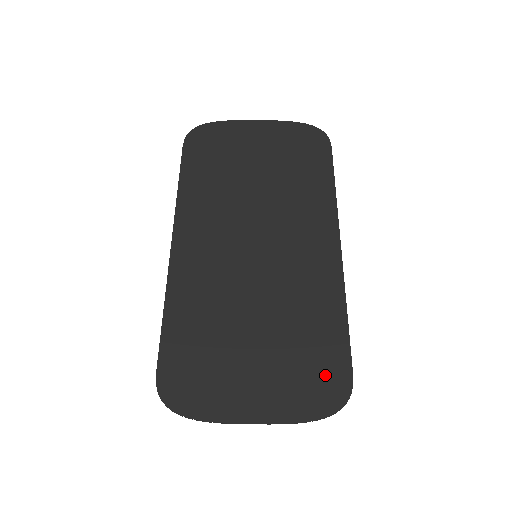
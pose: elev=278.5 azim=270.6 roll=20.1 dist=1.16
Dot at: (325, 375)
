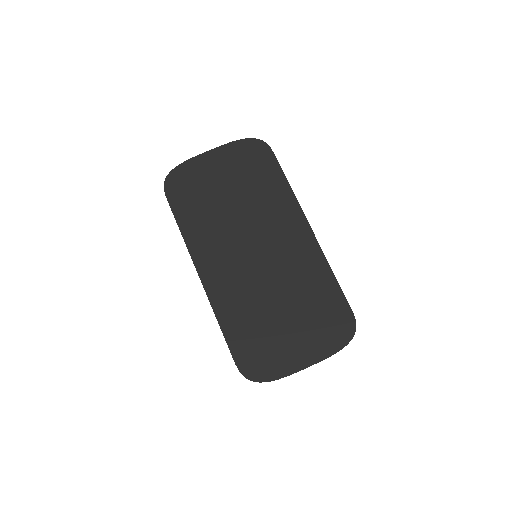
Dot at: (337, 319)
